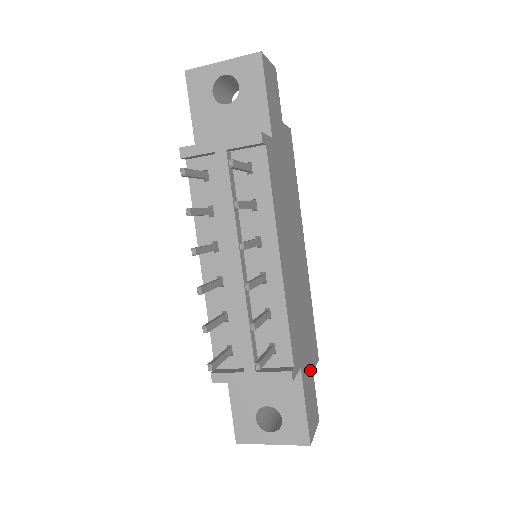
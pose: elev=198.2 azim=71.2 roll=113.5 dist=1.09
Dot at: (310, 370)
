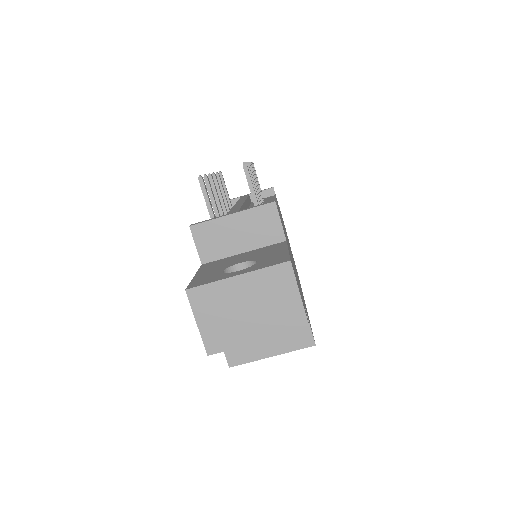
Dot at: occluded
